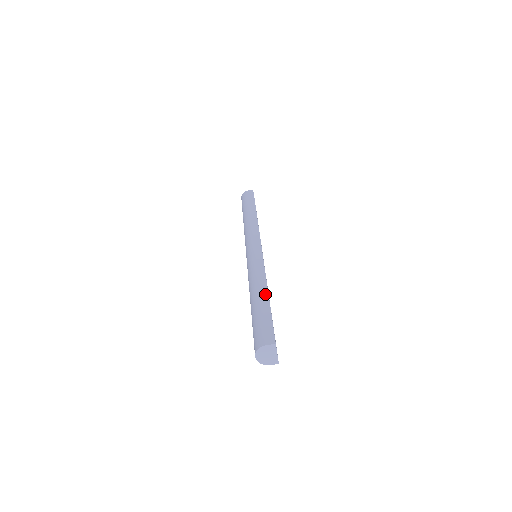
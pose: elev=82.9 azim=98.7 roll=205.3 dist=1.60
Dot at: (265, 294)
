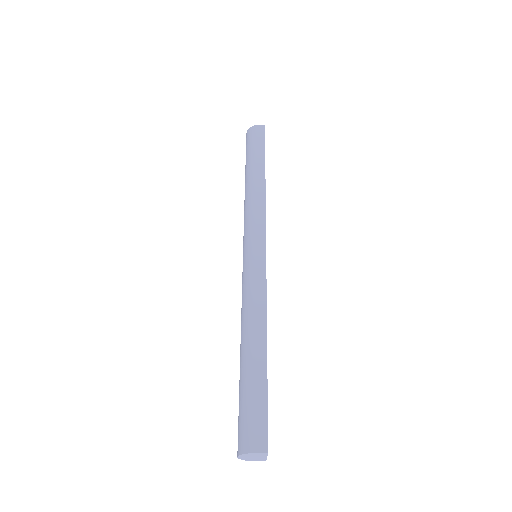
Dot at: (263, 349)
